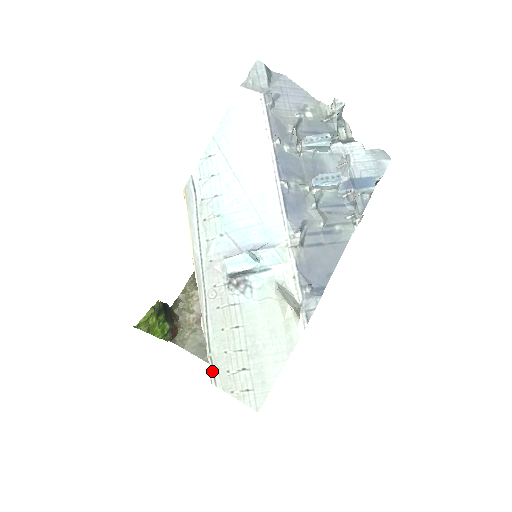
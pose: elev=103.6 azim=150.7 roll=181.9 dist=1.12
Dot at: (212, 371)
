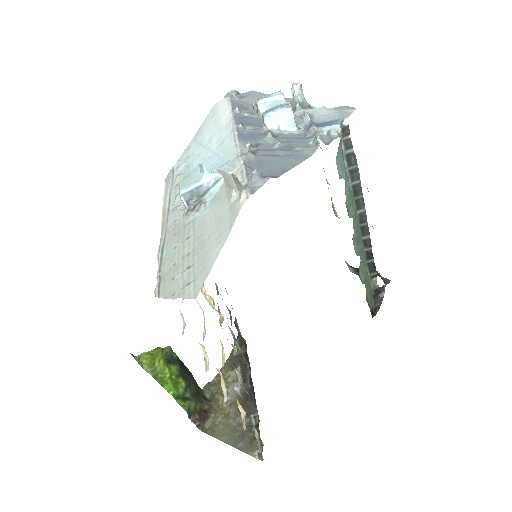
Dot at: (158, 286)
